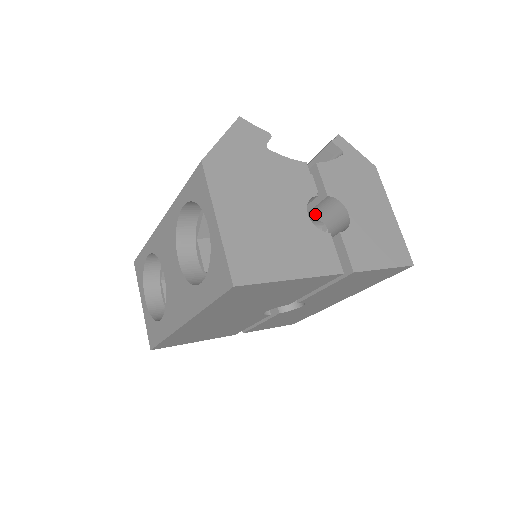
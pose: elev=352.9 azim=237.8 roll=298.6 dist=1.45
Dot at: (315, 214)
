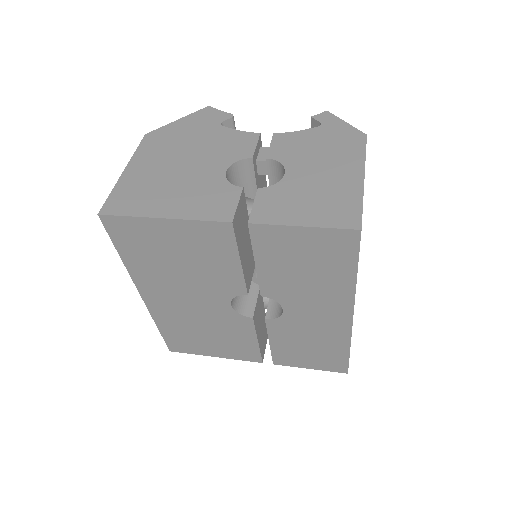
Dot at: occluded
